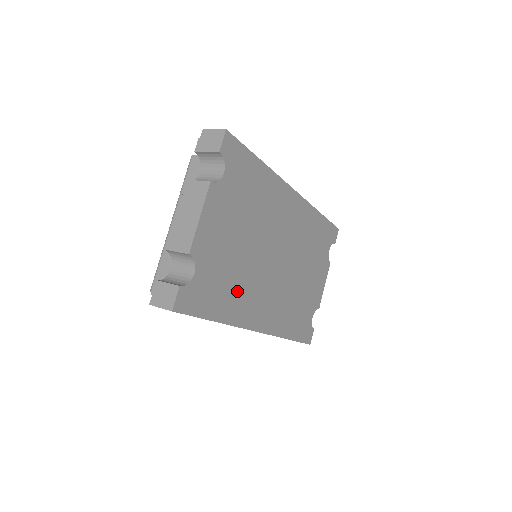
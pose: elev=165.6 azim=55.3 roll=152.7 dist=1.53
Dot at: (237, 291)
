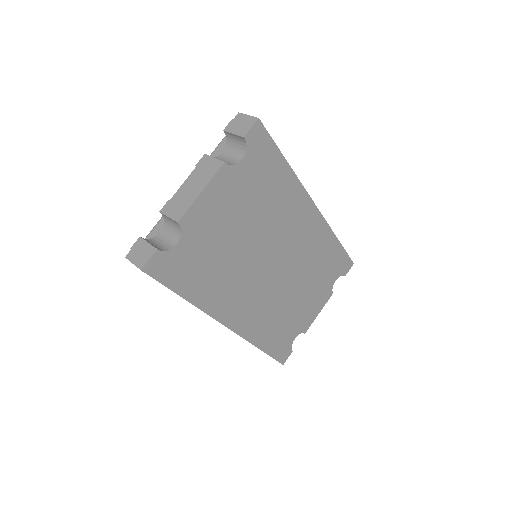
Dot at: (219, 279)
